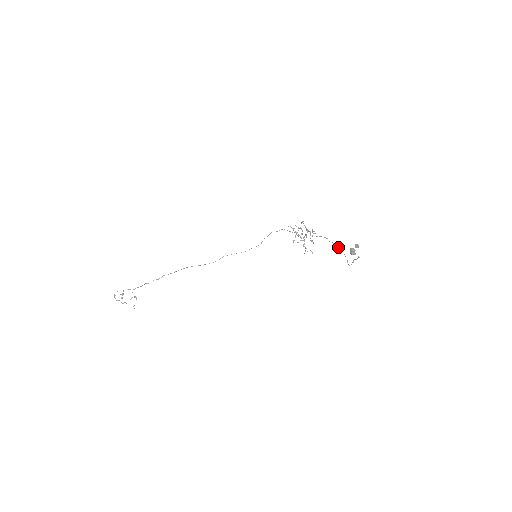
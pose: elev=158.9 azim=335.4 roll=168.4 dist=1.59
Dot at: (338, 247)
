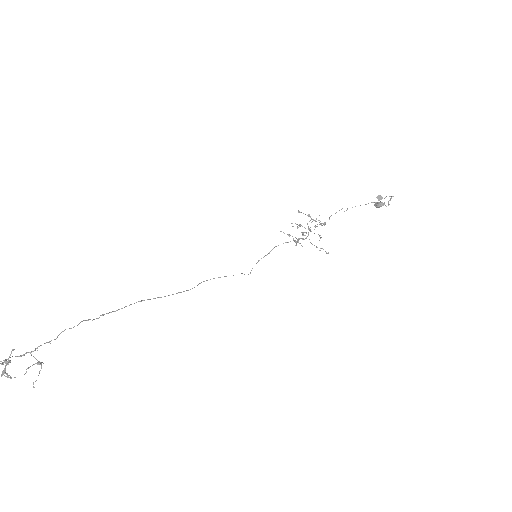
Dot at: occluded
